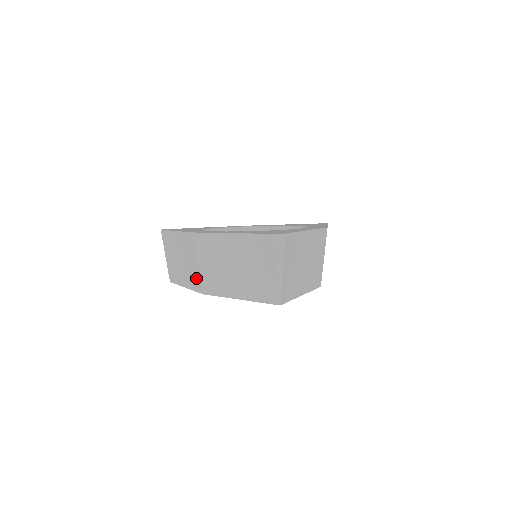
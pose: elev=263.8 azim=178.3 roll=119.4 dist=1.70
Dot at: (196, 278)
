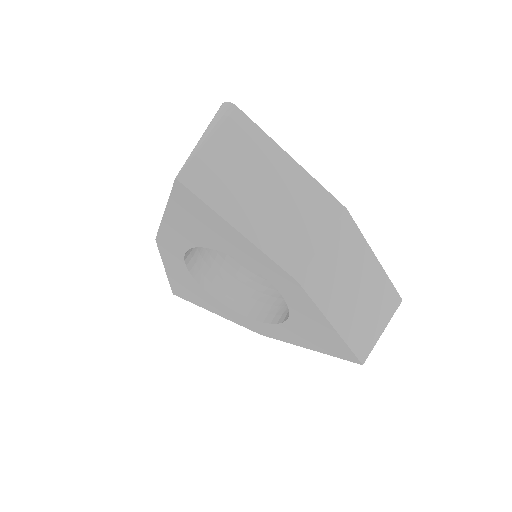
Dot at: occluded
